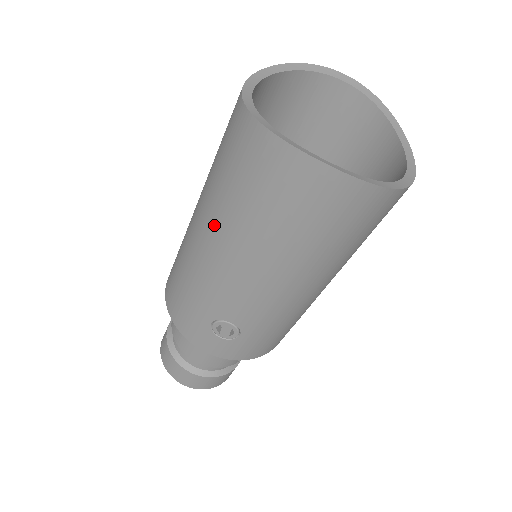
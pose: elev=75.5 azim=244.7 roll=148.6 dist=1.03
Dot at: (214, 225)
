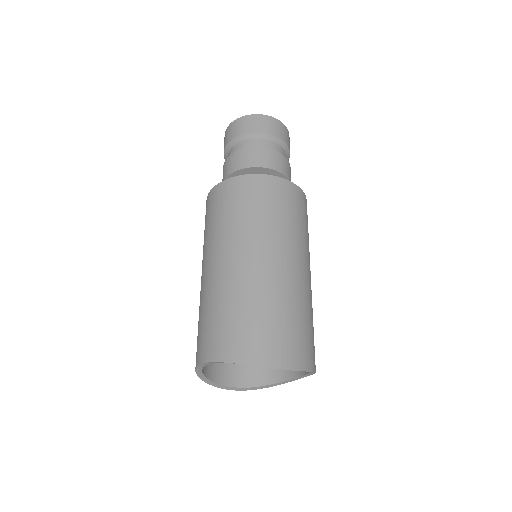
Dot at: occluded
